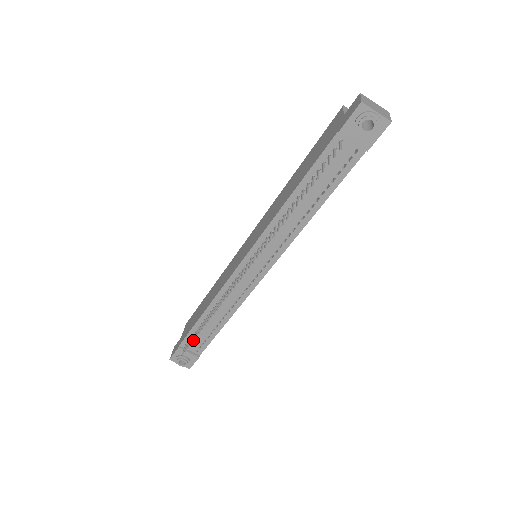
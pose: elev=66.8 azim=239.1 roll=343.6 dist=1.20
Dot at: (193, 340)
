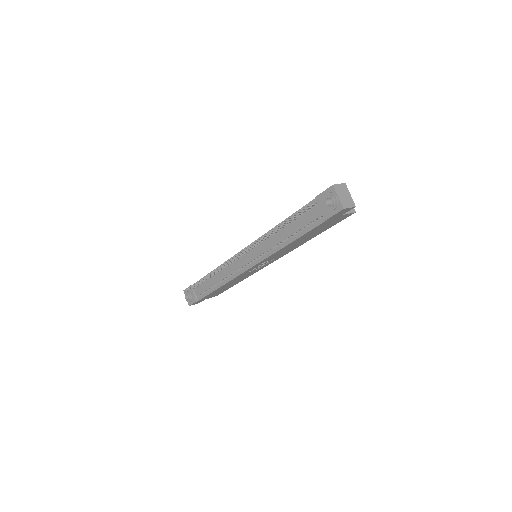
Dot at: (196, 283)
